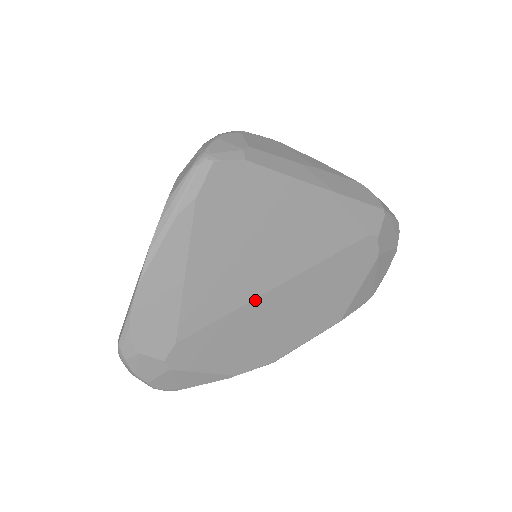
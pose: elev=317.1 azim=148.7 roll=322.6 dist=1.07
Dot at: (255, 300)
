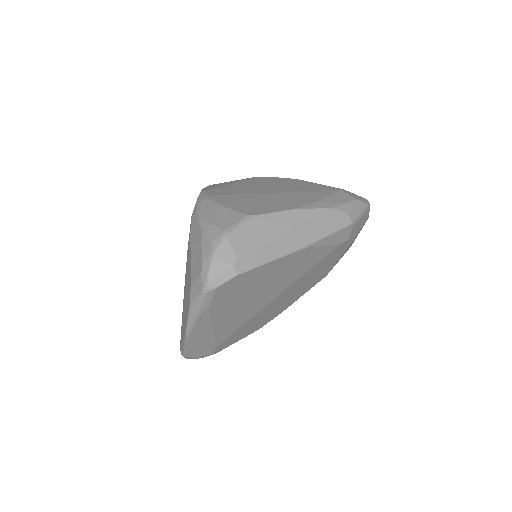
Dot at: (261, 310)
